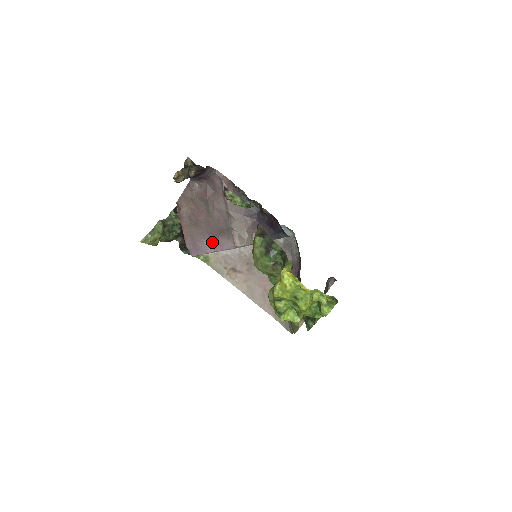
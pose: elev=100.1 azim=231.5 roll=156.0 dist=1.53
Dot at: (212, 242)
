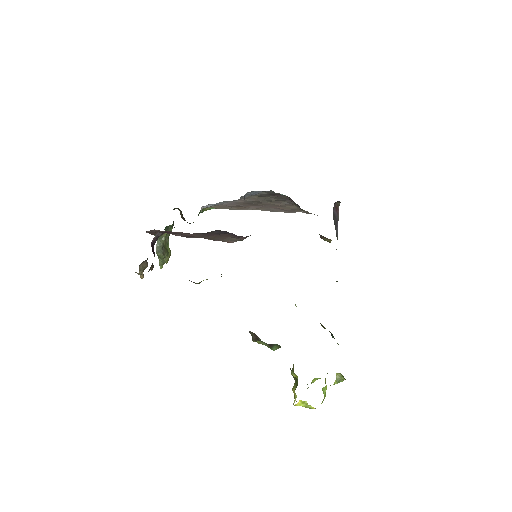
Dot at: occluded
